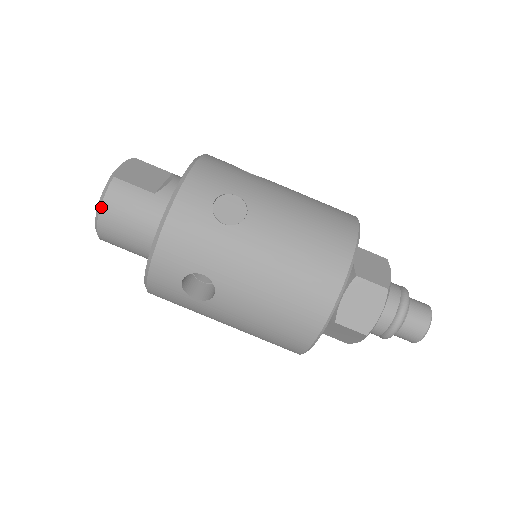
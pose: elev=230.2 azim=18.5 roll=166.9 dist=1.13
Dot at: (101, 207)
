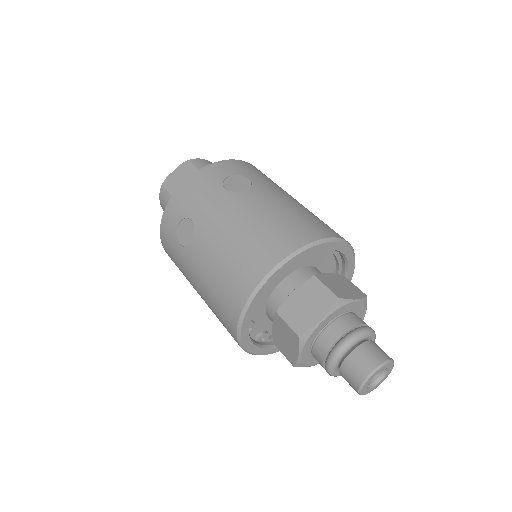
Dot at: (161, 206)
